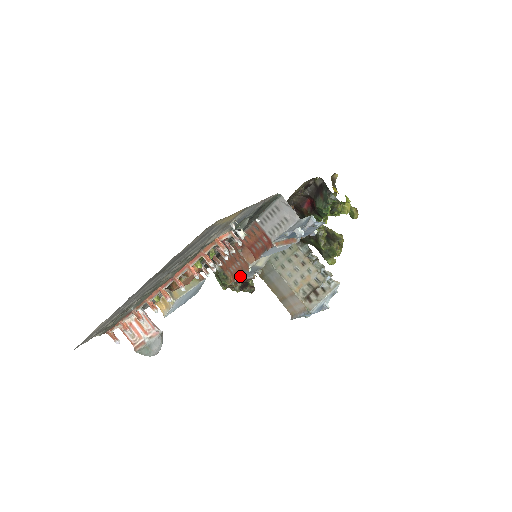
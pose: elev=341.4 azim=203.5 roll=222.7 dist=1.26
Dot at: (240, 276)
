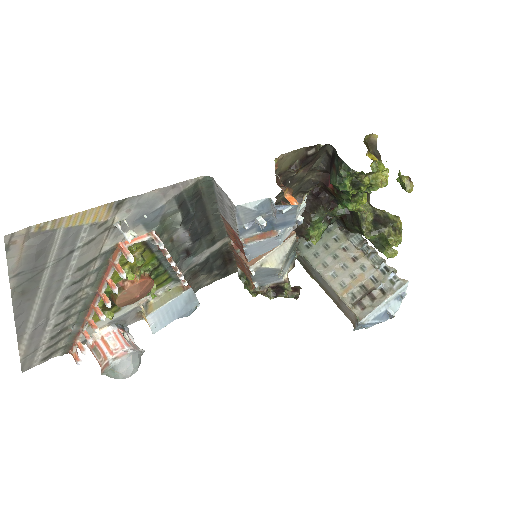
Dot at: (260, 280)
